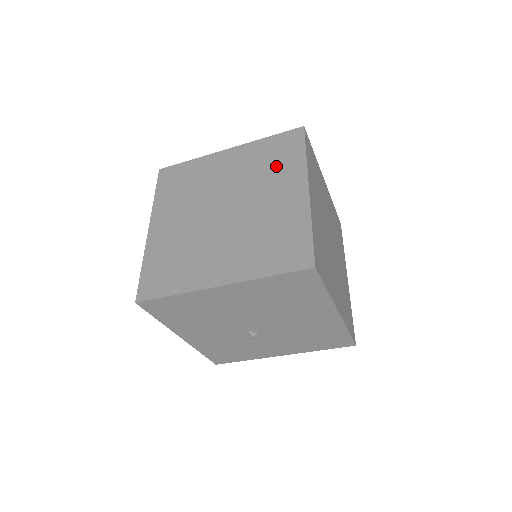
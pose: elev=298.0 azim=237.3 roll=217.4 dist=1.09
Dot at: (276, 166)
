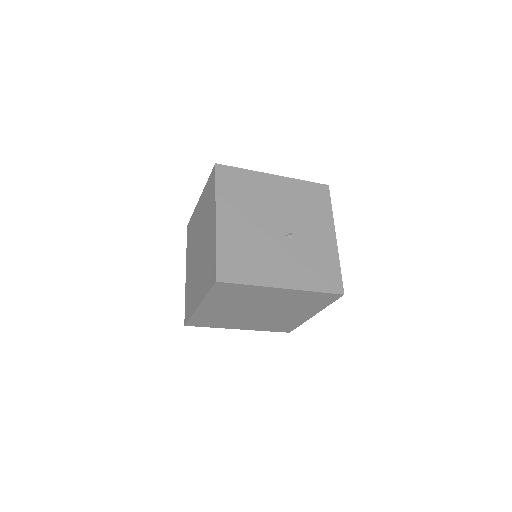
Dot at: (193, 229)
